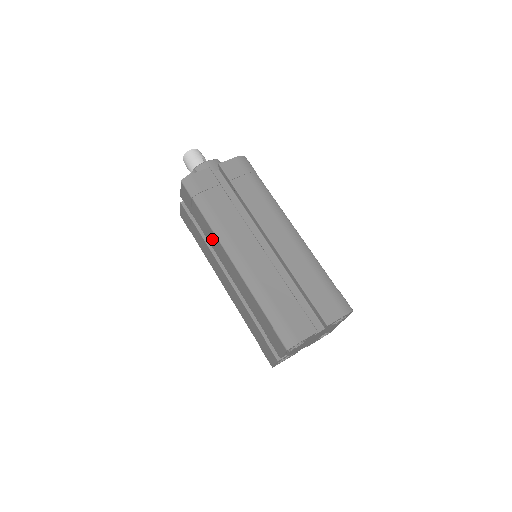
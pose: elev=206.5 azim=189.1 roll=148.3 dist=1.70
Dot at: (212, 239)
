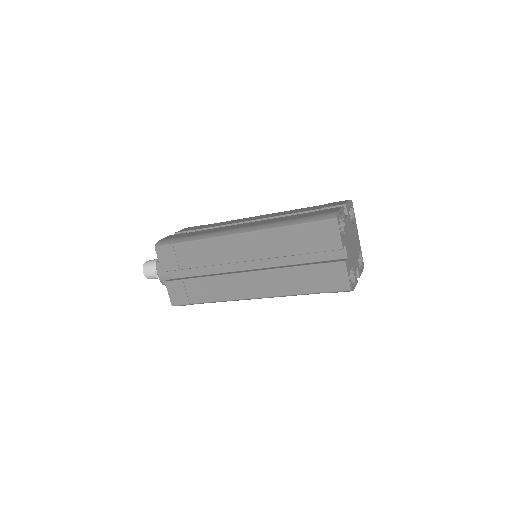
Dot at: (212, 252)
